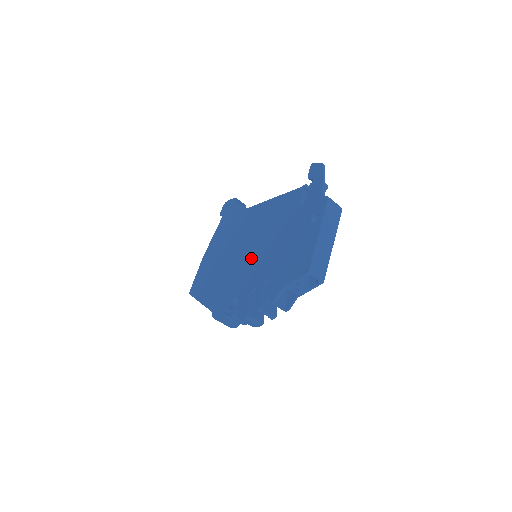
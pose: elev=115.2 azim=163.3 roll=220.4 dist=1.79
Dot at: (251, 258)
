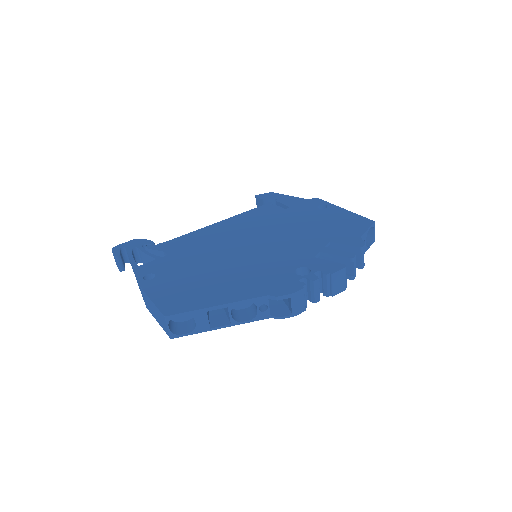
Dot at: (269, 246)
